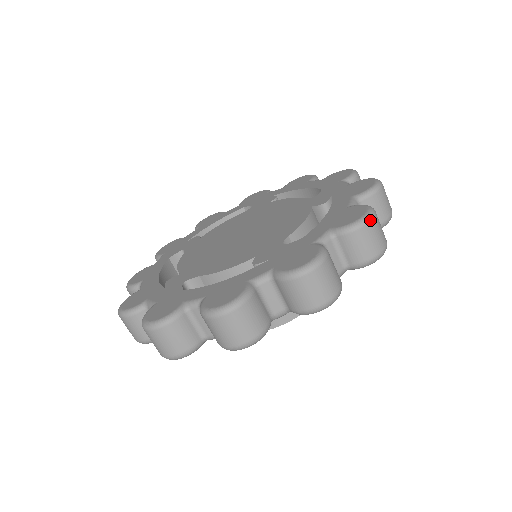
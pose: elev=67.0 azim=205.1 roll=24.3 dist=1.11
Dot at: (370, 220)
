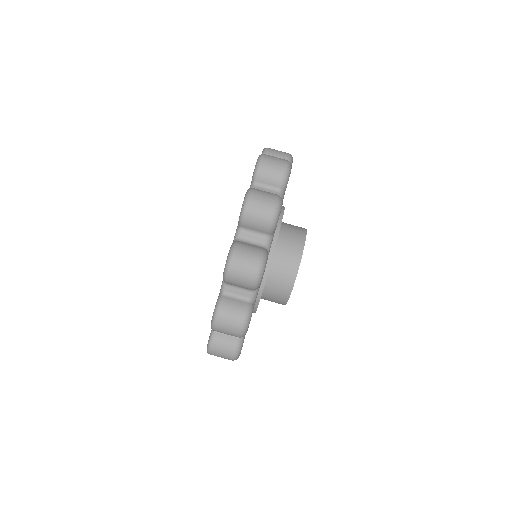
Dot at: occluded
